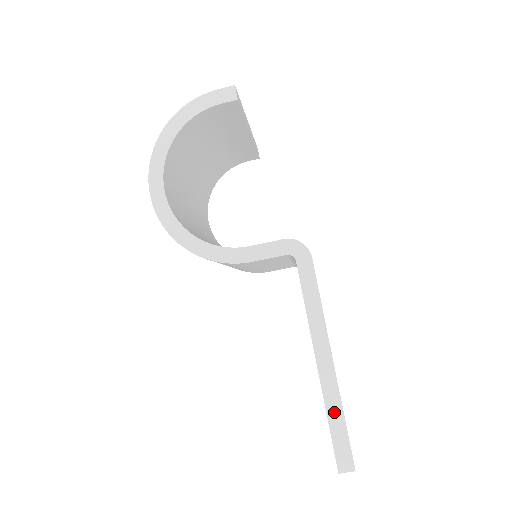
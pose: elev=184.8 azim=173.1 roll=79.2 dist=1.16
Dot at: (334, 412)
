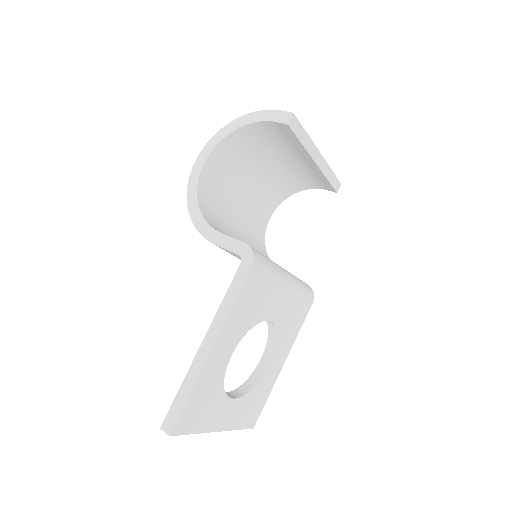
Dot at: (187, 385)
